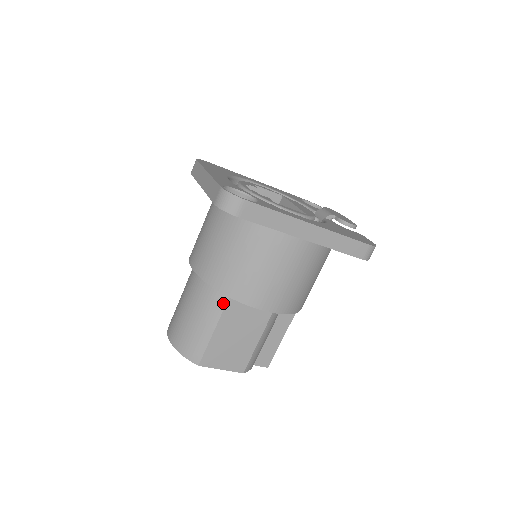
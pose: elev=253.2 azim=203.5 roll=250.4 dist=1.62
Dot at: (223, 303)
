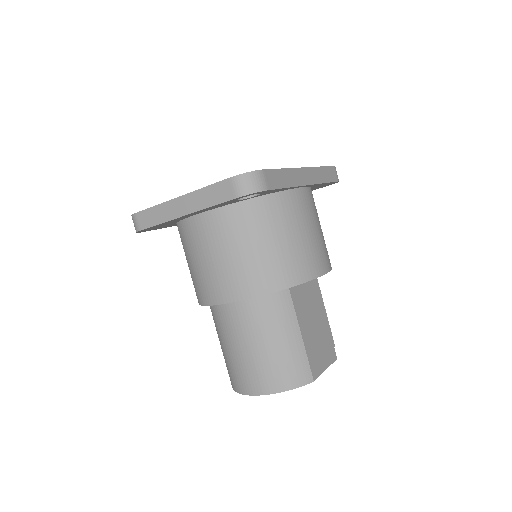
Dot at: (289, 301)
